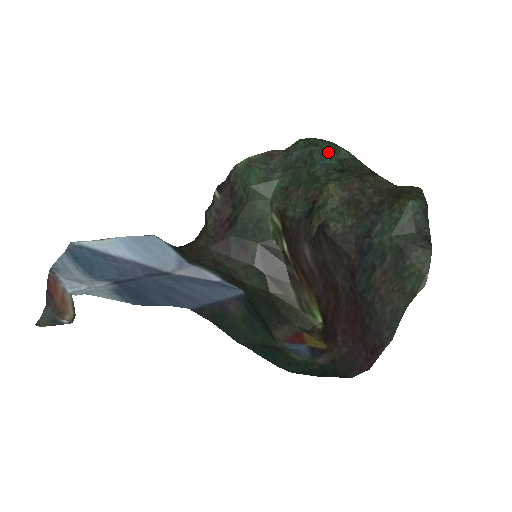
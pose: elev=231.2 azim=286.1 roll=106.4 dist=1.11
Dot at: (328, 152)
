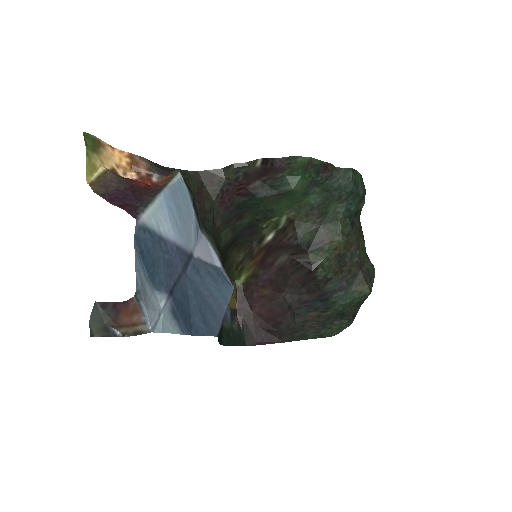
Dot at: (358, 200)
